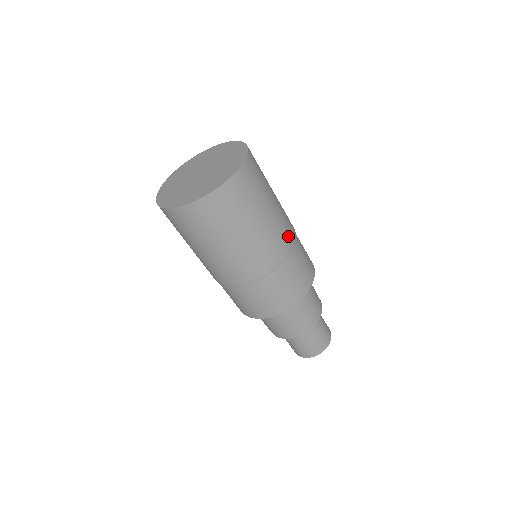
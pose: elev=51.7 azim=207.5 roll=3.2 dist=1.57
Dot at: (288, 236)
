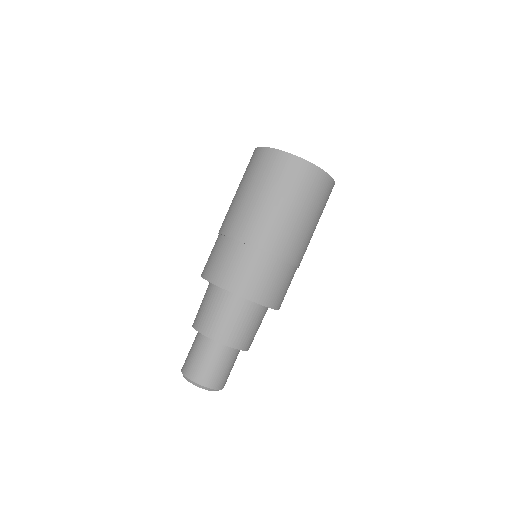
Dot at: (293, 250)
